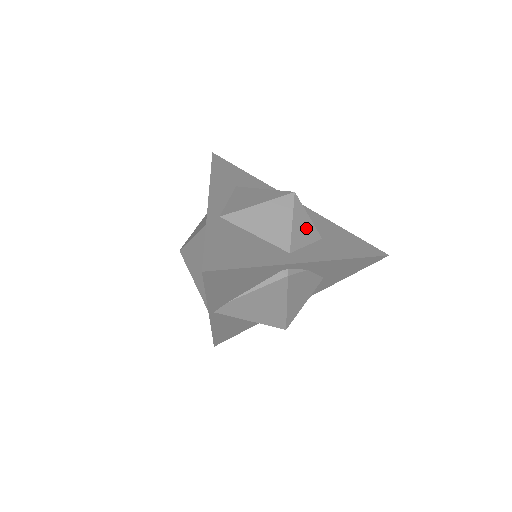
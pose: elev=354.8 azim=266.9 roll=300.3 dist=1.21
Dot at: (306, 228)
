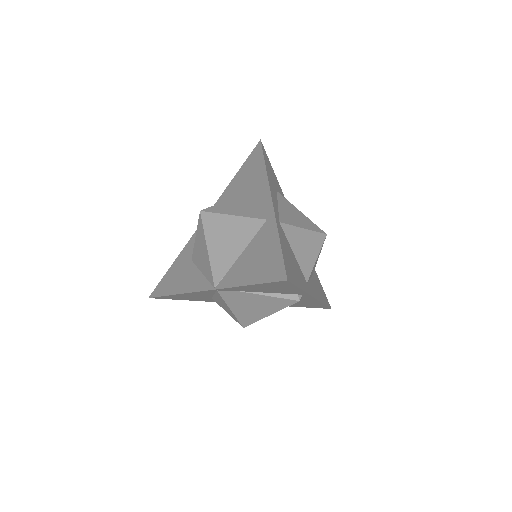
Dot at: (315, 265)
